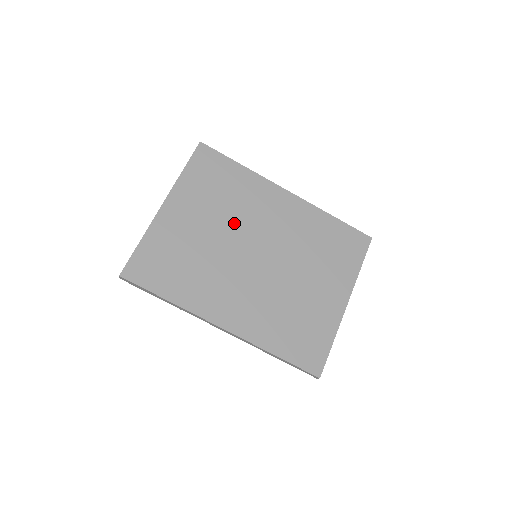
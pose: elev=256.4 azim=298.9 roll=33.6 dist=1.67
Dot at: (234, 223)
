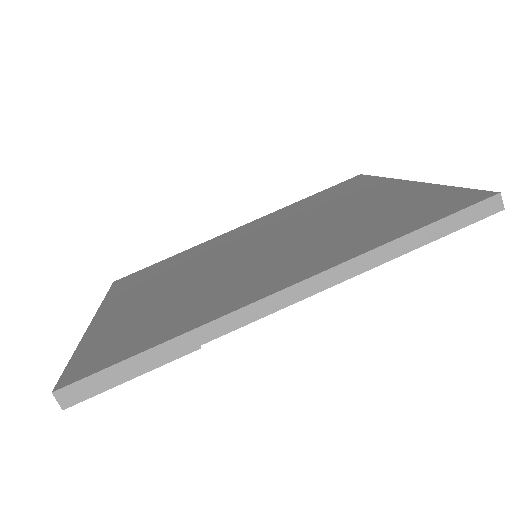
Dot at: (199, 265)
